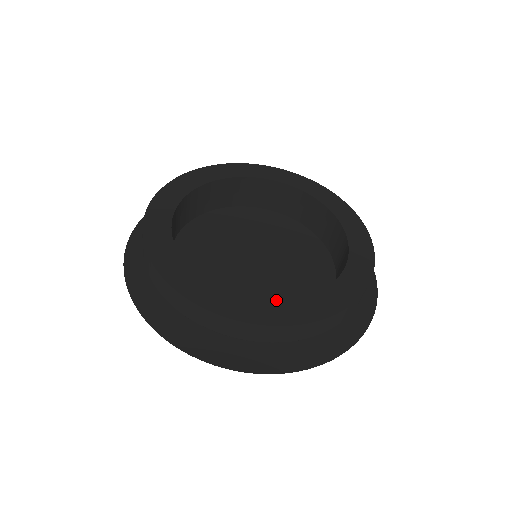
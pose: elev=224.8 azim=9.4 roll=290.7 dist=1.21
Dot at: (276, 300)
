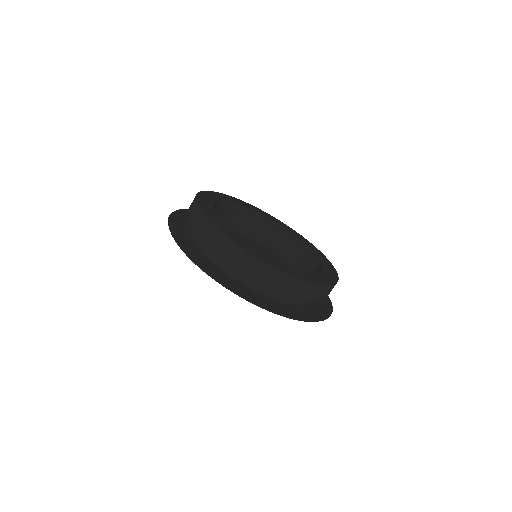
Dot at: (316, 273)
